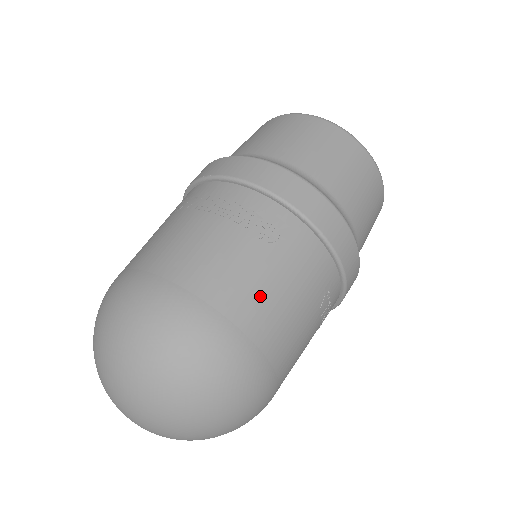
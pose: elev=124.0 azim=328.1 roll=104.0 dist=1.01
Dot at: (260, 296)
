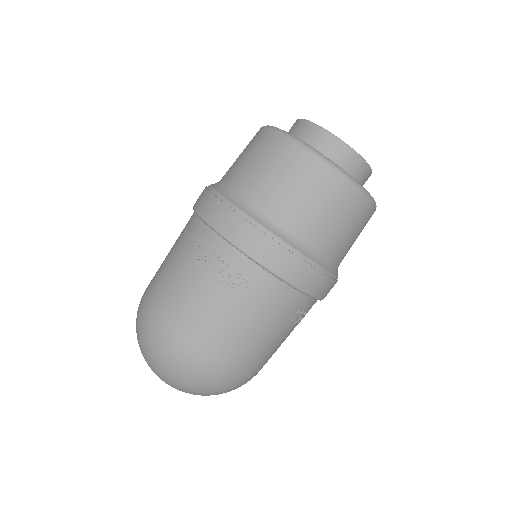
Dot at: (231, 332)
